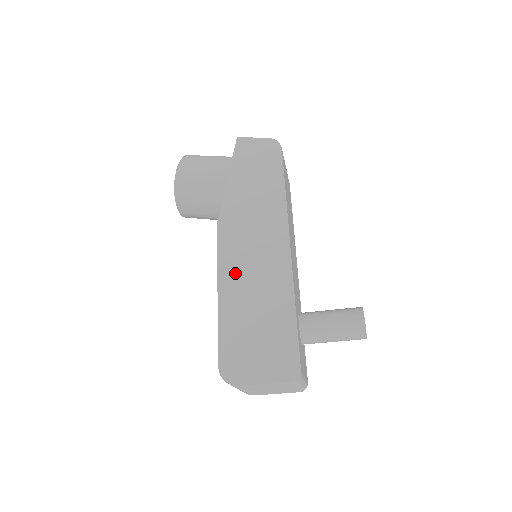
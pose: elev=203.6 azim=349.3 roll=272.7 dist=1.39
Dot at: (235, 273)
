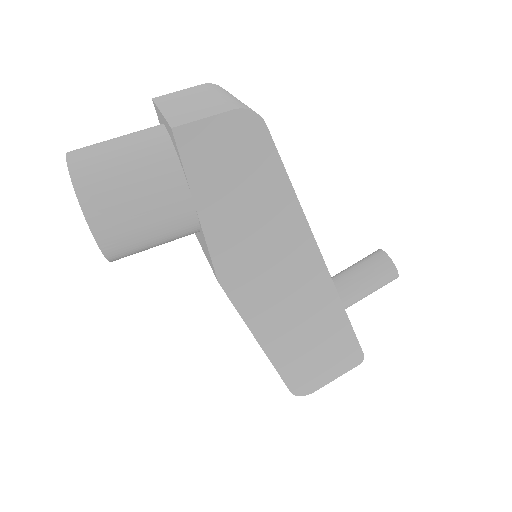
Dot at: (271, 320)
